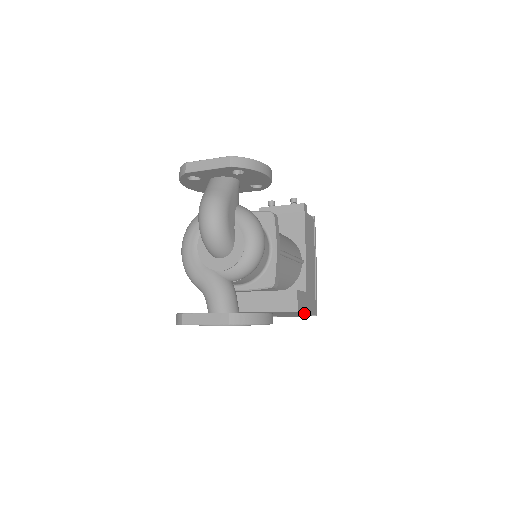
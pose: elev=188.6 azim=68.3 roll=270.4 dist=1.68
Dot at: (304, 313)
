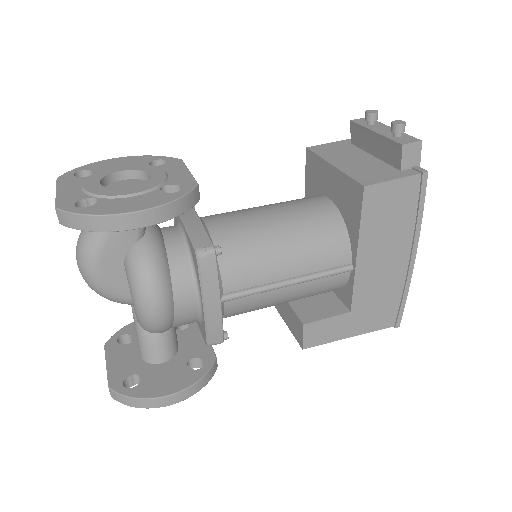
Dot at: (343, 336)
